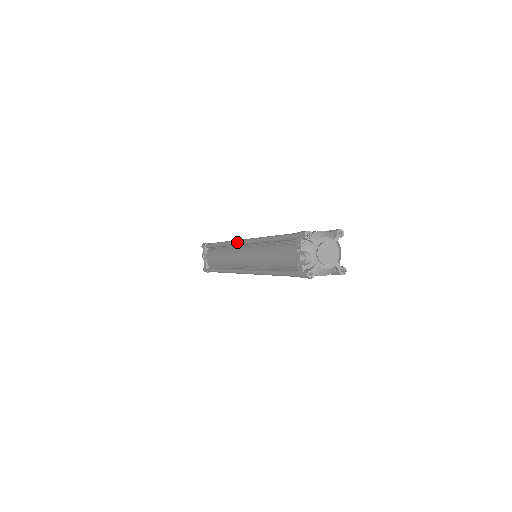
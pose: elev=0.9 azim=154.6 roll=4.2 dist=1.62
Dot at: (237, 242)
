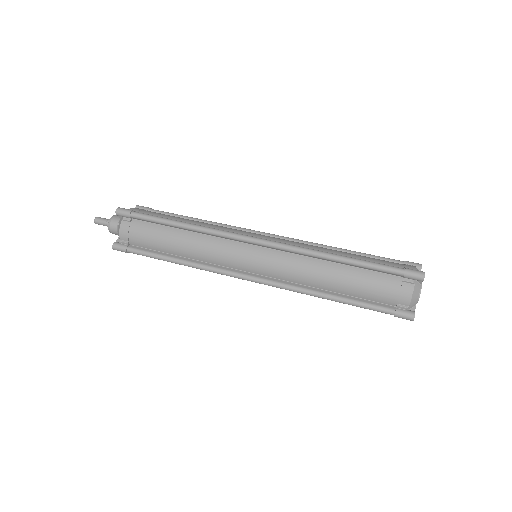
Dot at: occluded
